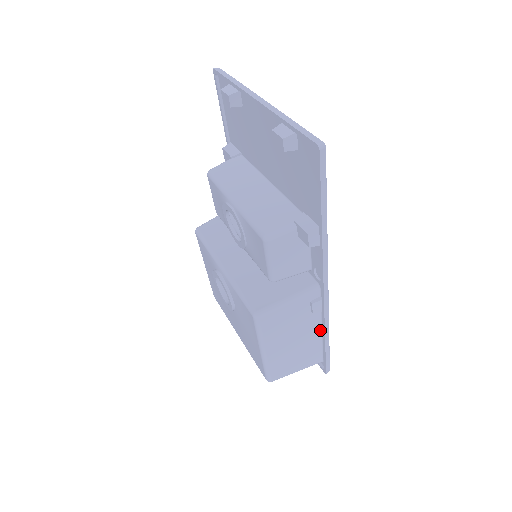
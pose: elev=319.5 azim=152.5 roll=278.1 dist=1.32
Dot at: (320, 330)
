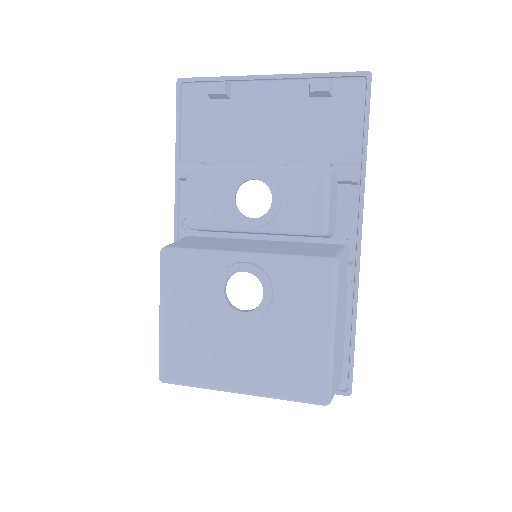
Dot at: (345, 319)
